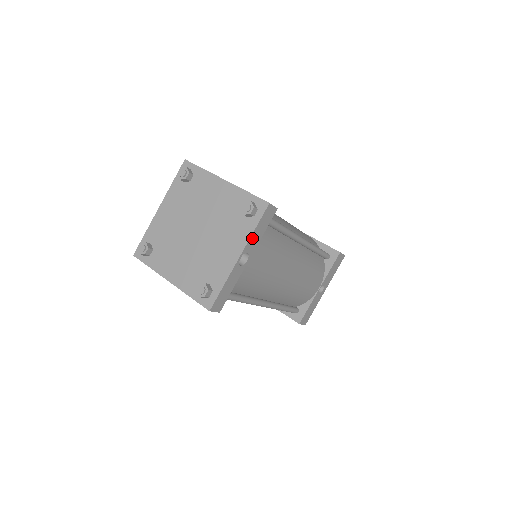
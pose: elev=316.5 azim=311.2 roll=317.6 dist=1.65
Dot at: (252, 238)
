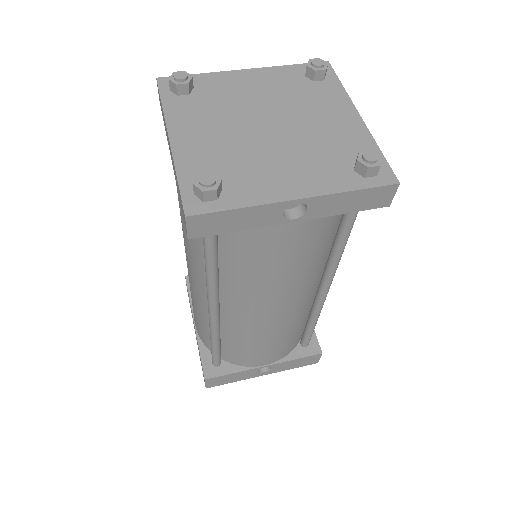
Dot at: (335, 198)
